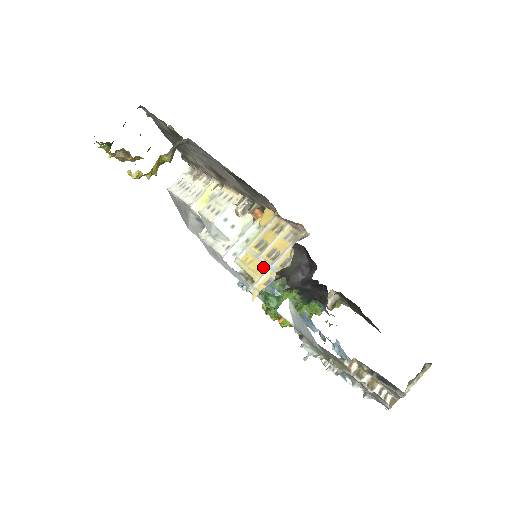
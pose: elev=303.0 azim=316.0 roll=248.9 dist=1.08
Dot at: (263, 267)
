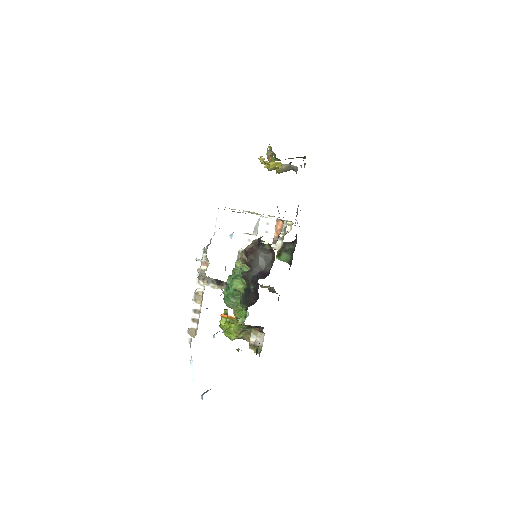
Dot at: occluded
